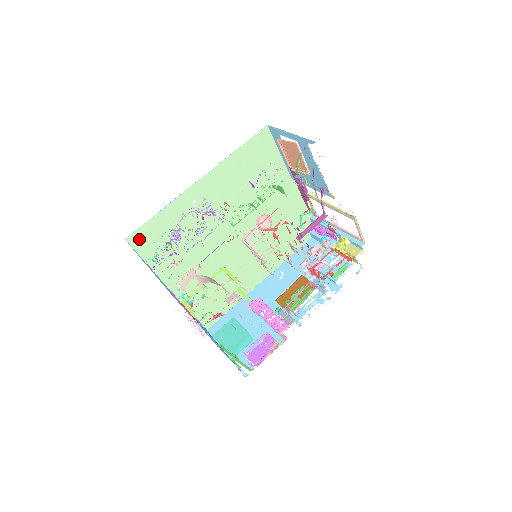
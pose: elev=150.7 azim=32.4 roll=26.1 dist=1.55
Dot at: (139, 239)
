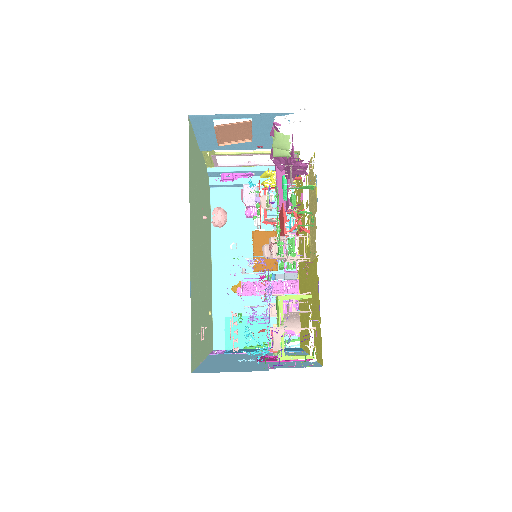
Dot at: (193, 357)
